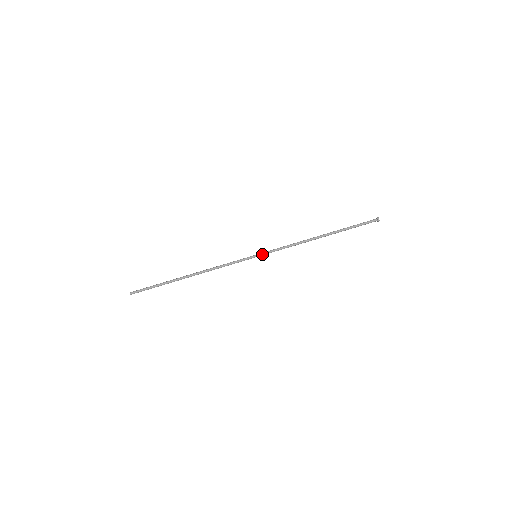
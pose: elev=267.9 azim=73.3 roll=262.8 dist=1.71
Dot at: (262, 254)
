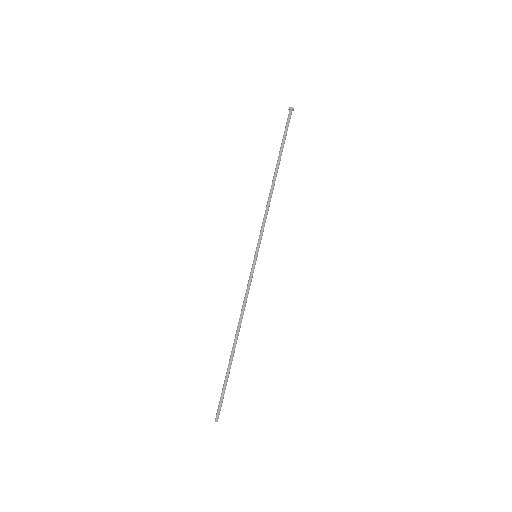
Dot at: occluded
